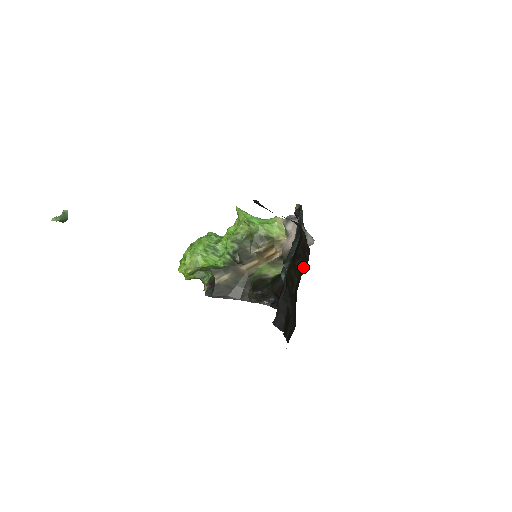
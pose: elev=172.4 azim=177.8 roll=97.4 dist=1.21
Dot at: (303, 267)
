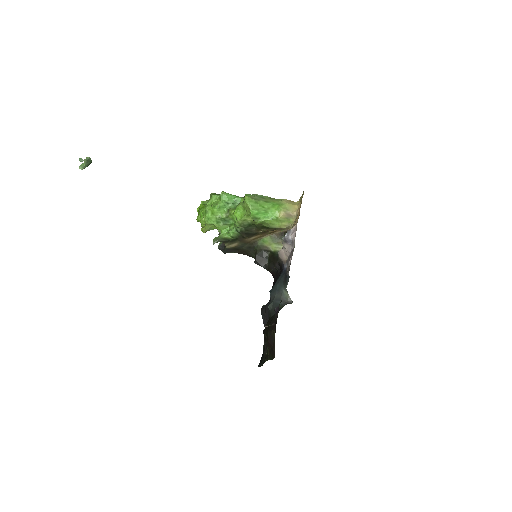
Dot at: (271, 354)
